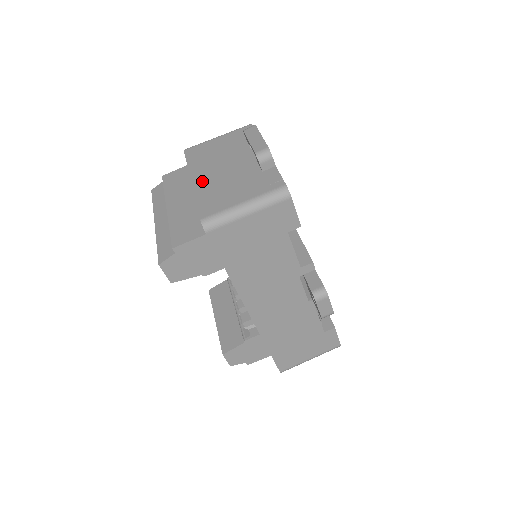
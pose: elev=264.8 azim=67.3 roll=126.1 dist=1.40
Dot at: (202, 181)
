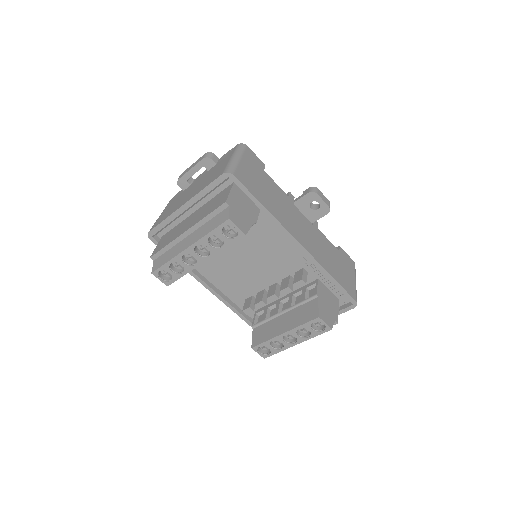
Dot at: (190, 196)
